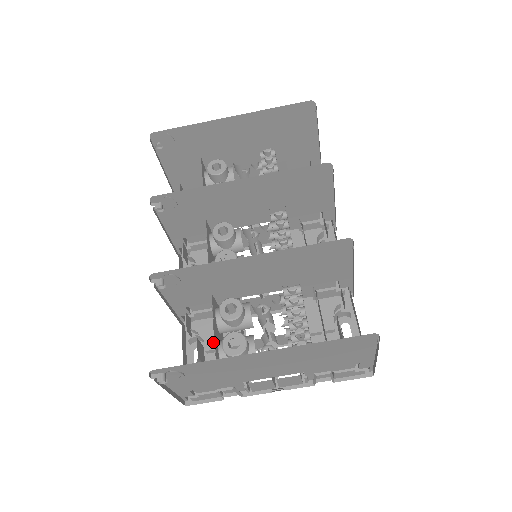
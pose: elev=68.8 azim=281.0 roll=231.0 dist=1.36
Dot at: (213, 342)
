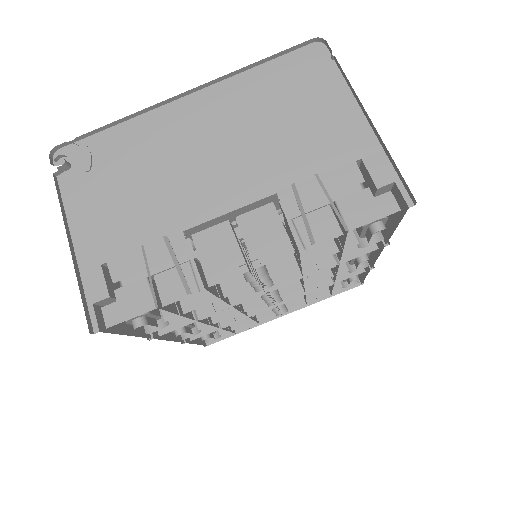
Dot at: occluded
